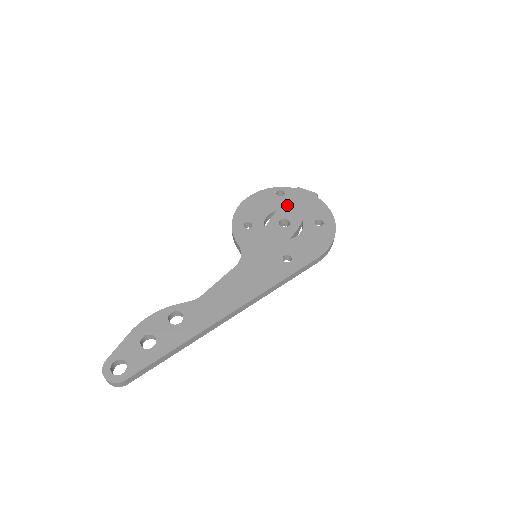
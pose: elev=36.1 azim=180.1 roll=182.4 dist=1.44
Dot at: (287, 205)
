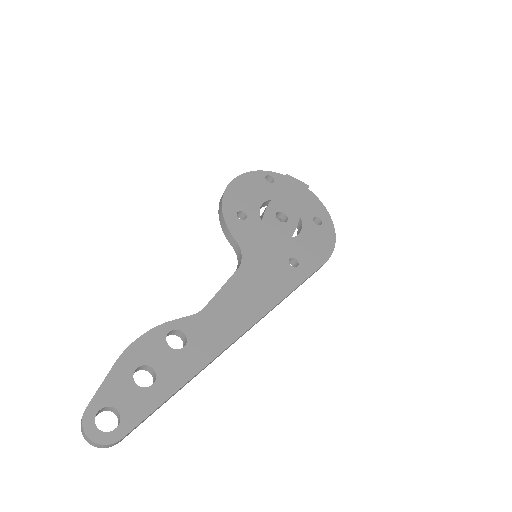
Dot at: (280, 195)
